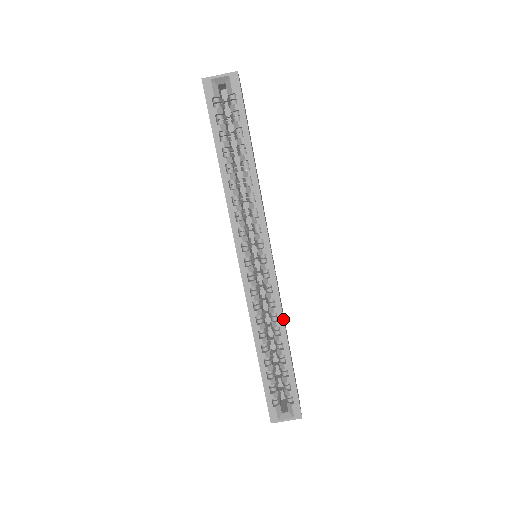
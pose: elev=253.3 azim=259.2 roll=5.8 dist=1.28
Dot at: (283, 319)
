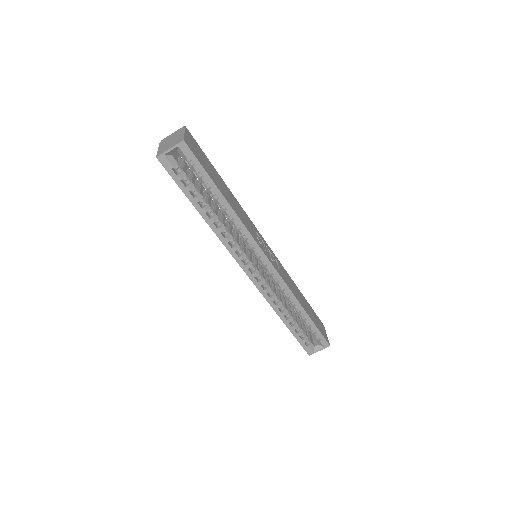
Dot at: (294, 296)
